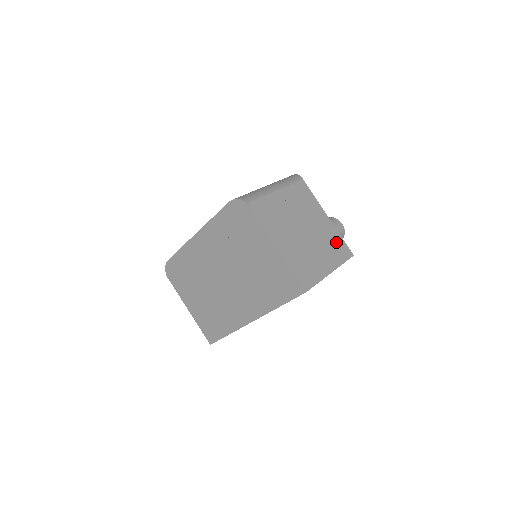
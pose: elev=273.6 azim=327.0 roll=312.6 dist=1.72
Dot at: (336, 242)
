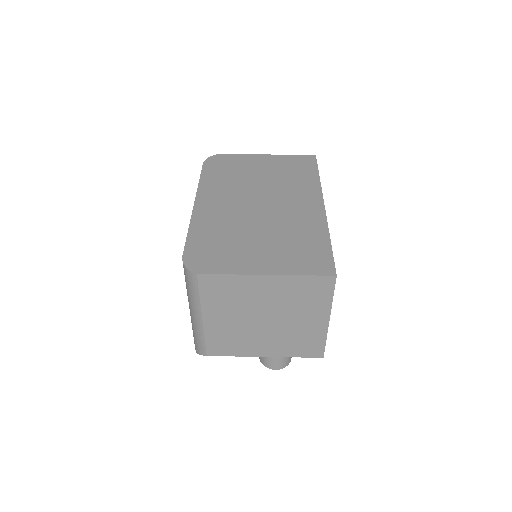
Dot at: occluded
